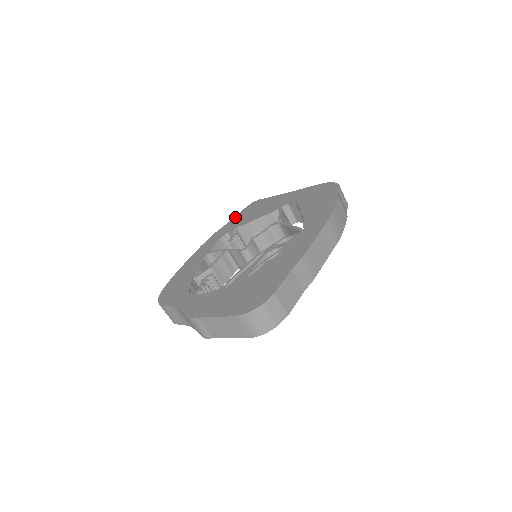
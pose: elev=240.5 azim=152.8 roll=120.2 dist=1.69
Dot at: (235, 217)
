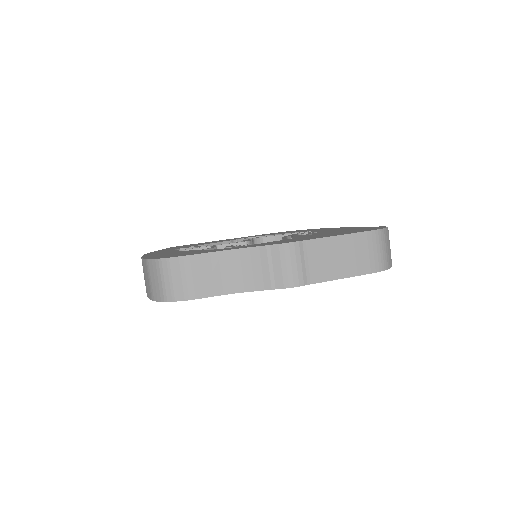
Dot at: occluded
